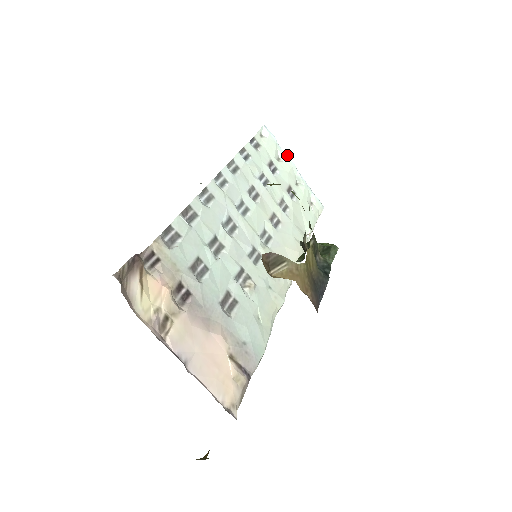
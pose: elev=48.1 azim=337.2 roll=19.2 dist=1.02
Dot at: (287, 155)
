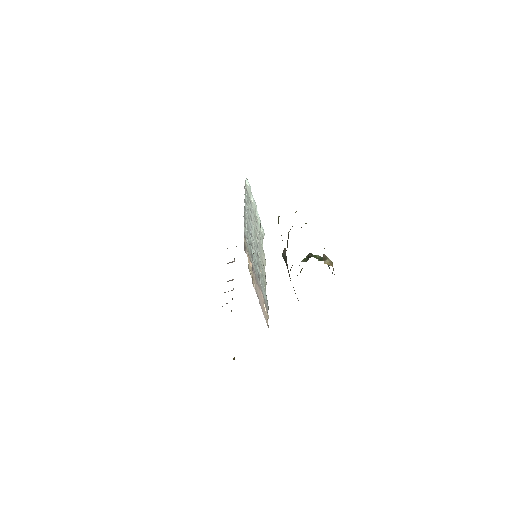
Dot at: occluded
